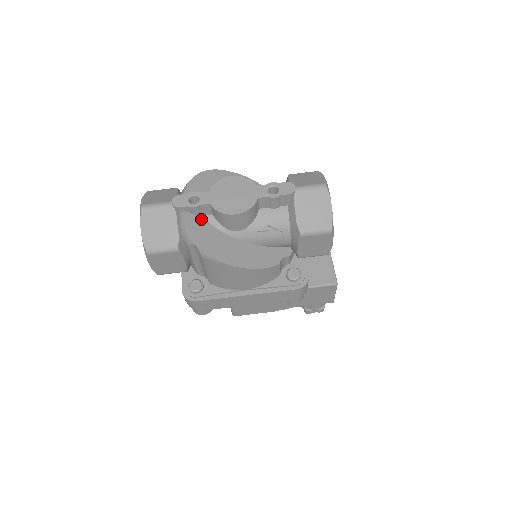
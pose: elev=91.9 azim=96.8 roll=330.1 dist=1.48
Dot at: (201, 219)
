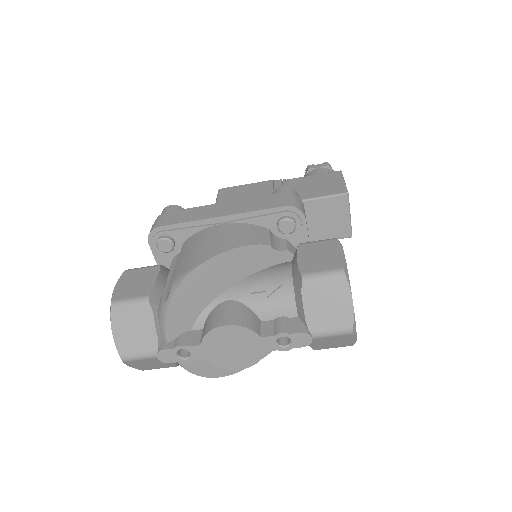
Dot at: occluded
